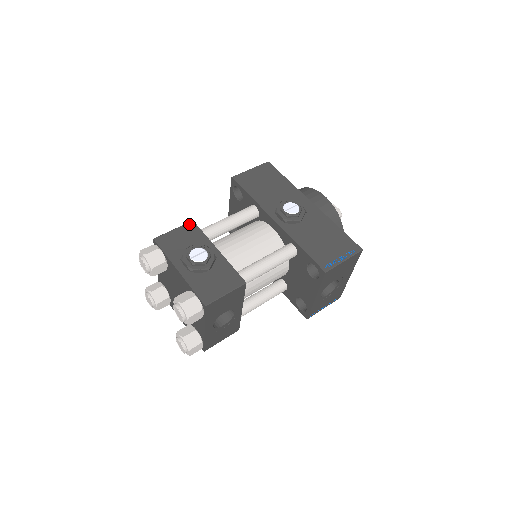
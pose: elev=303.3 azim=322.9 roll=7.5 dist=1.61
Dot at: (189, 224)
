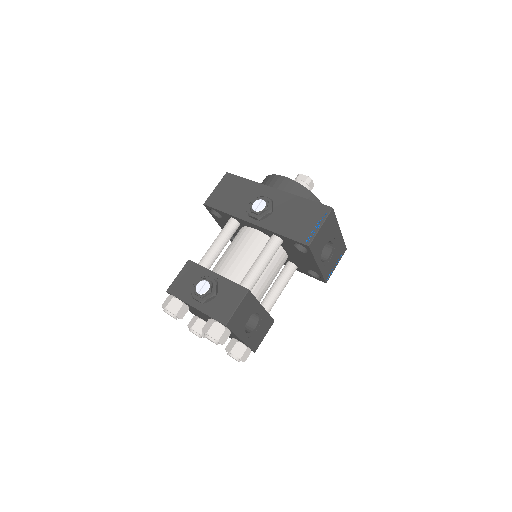
Dot at: (187, 264)
